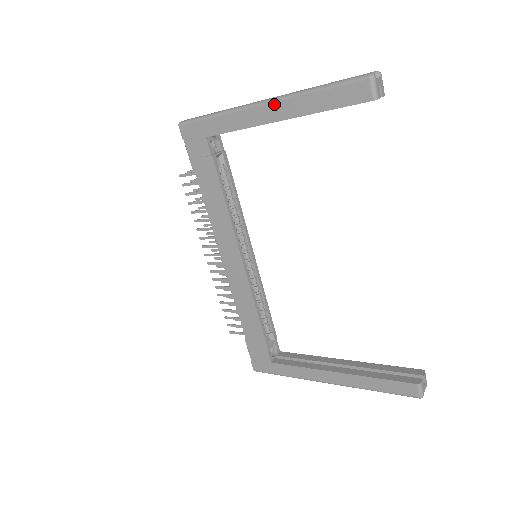
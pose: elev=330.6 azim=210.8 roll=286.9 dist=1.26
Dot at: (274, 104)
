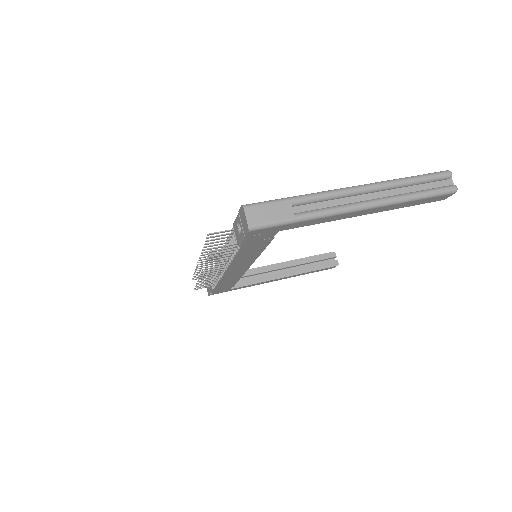
Dot at: (373, 209)
